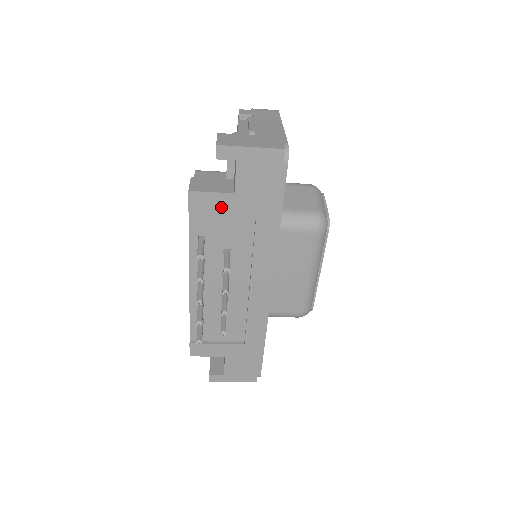
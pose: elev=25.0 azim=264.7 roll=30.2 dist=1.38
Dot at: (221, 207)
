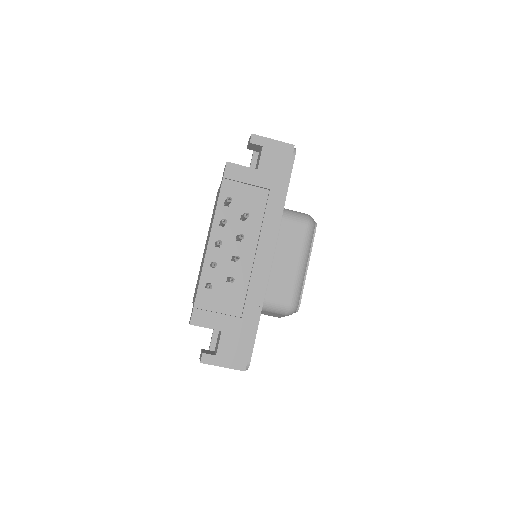
Dot at: (246, 178)
